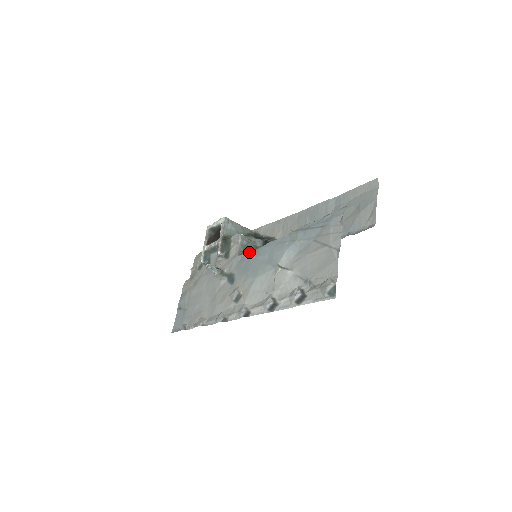
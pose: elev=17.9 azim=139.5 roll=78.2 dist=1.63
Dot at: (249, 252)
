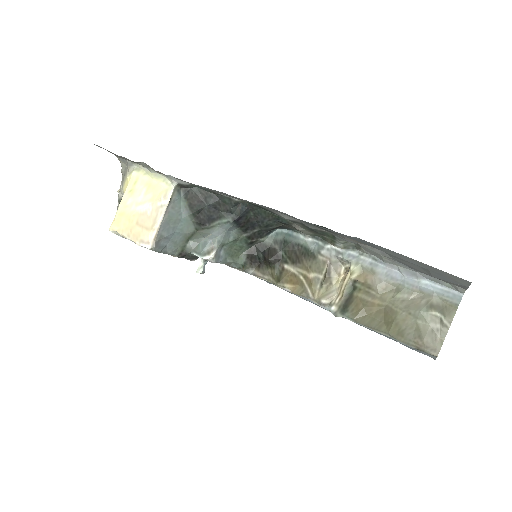
Dot at: occluded
